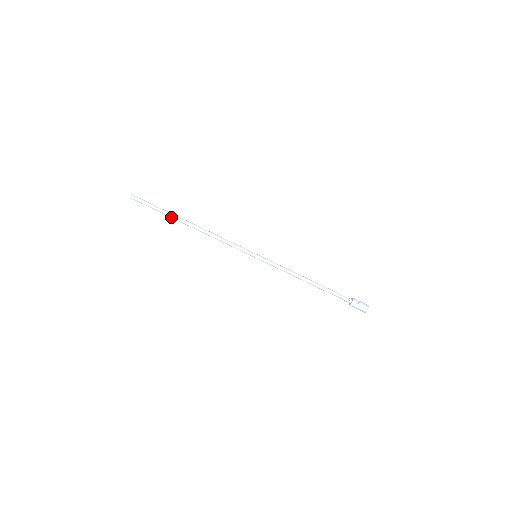
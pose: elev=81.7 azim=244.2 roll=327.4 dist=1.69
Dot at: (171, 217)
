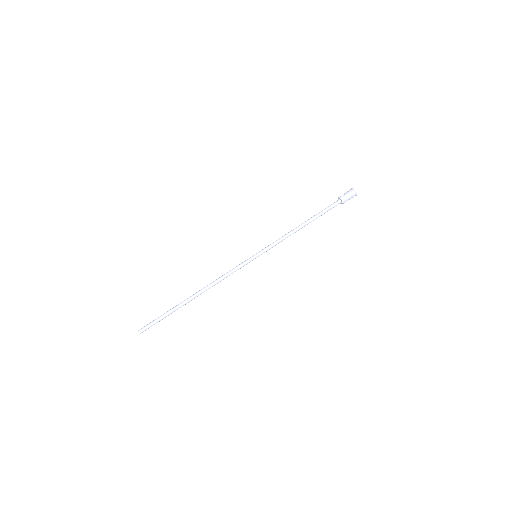
Dot at: occluded
